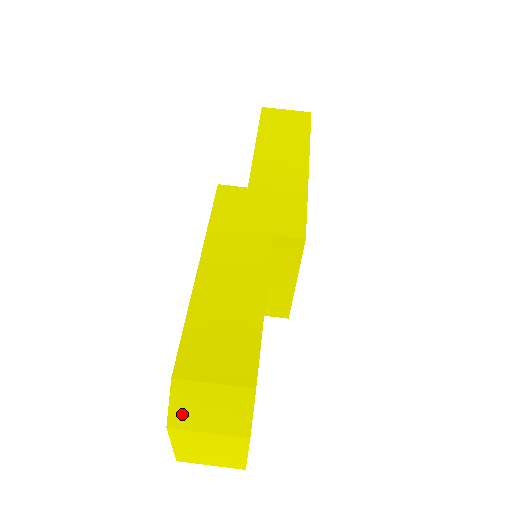
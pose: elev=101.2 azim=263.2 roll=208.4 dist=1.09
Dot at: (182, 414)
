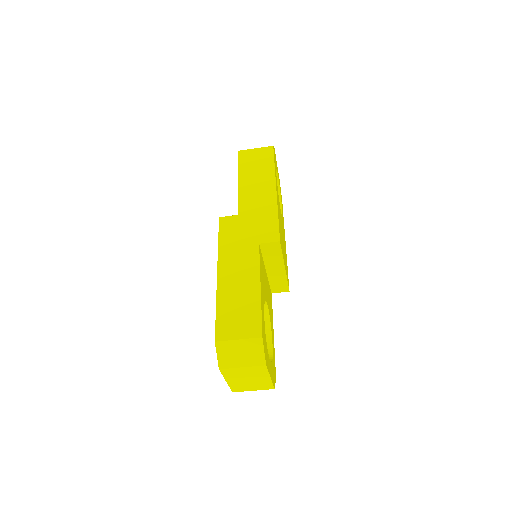
Dot at: (225, 360)
